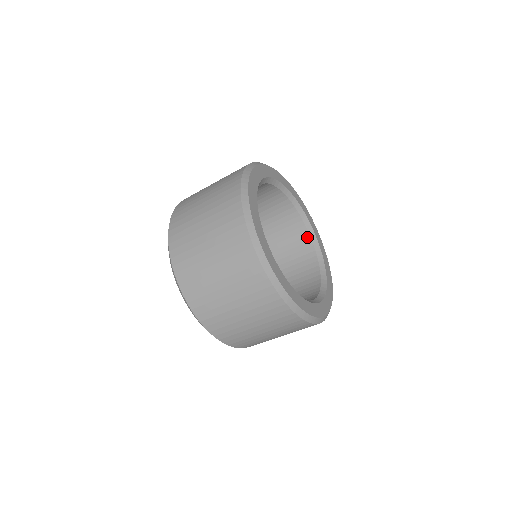
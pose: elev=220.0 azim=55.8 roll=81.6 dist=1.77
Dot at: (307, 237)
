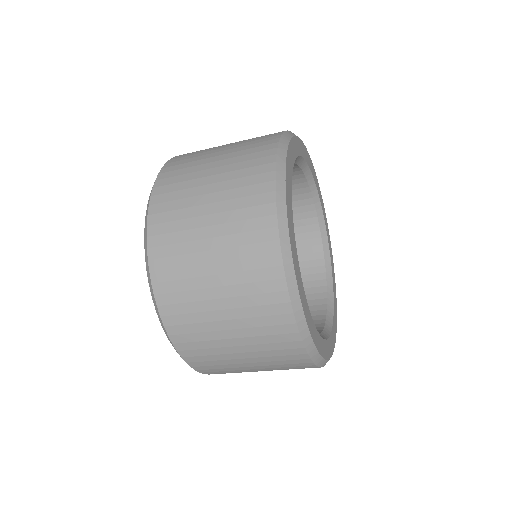
Dot at: (297, 172)
